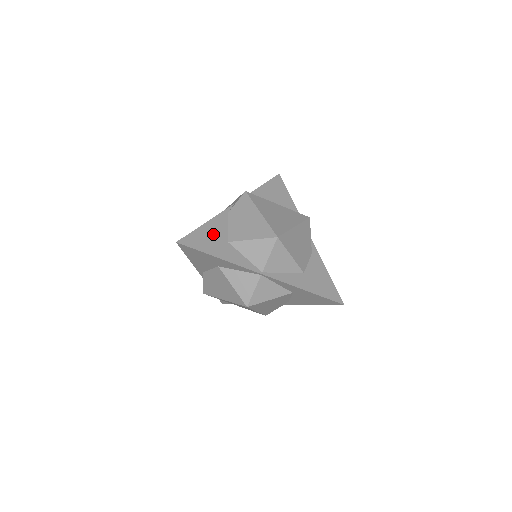
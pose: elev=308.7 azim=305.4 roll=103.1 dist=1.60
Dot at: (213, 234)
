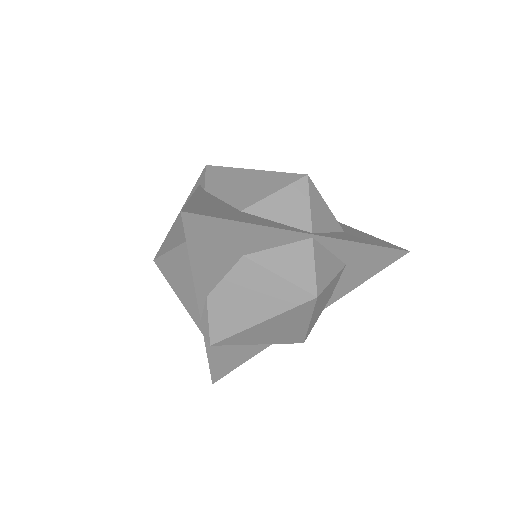
Dot at: (214, 205)
